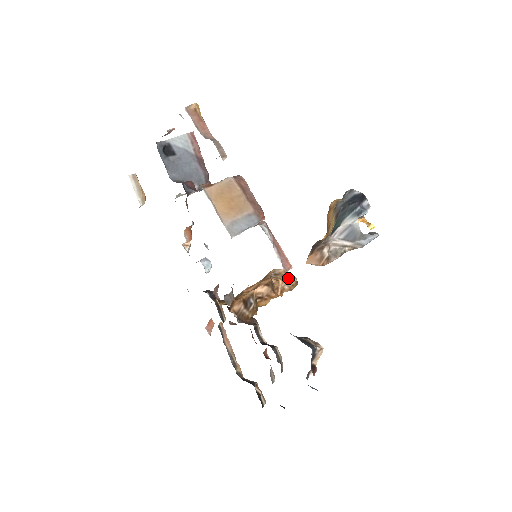
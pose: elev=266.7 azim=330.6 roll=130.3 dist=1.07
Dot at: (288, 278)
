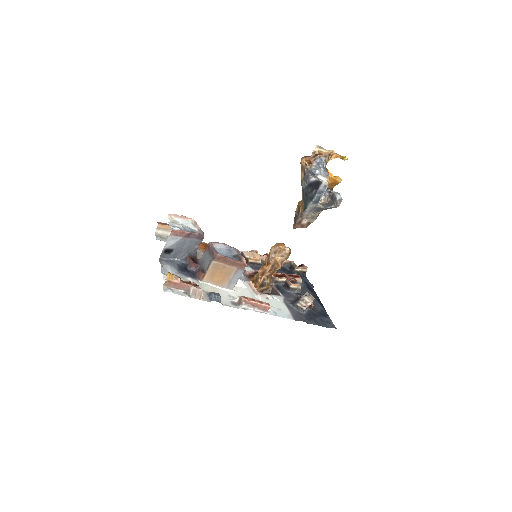
Dot at: (283, 254)
